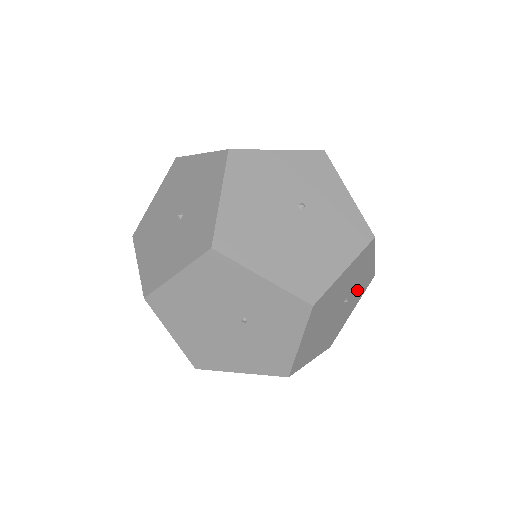
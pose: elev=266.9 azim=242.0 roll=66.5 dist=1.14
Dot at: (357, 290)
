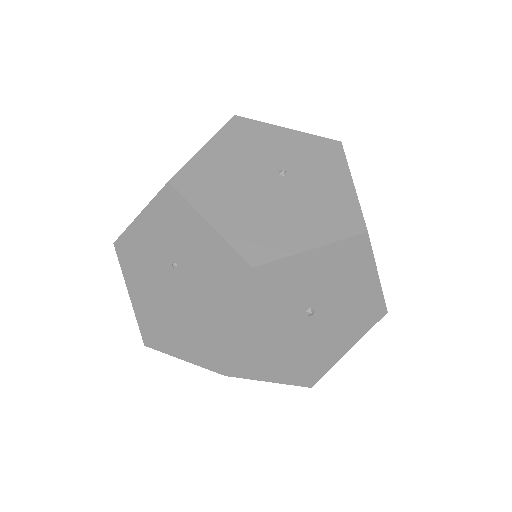
Dot at: (306, 161)
